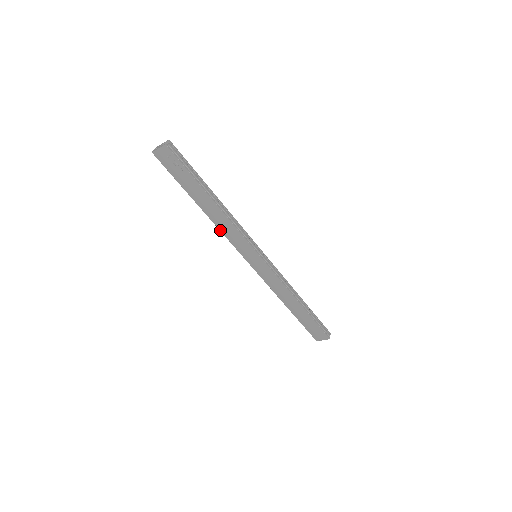
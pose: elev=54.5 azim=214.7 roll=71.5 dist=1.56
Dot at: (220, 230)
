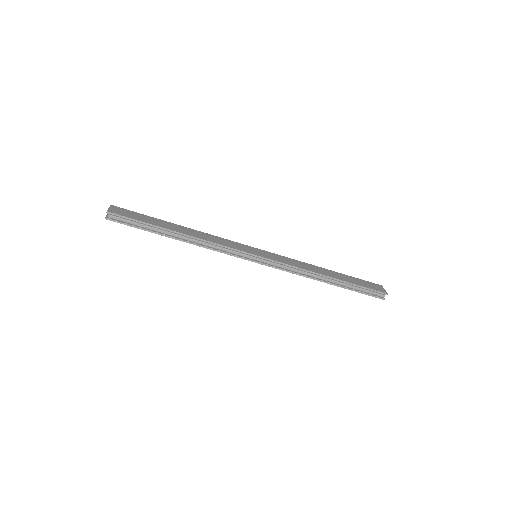
Dot at: occluded
